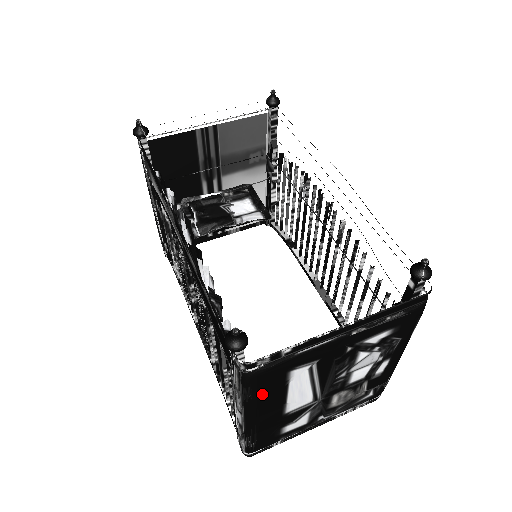
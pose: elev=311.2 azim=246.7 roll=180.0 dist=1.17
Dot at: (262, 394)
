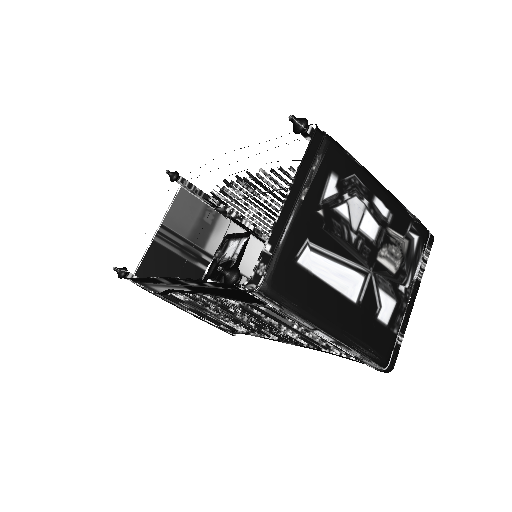
Dot at: (303, 297)
